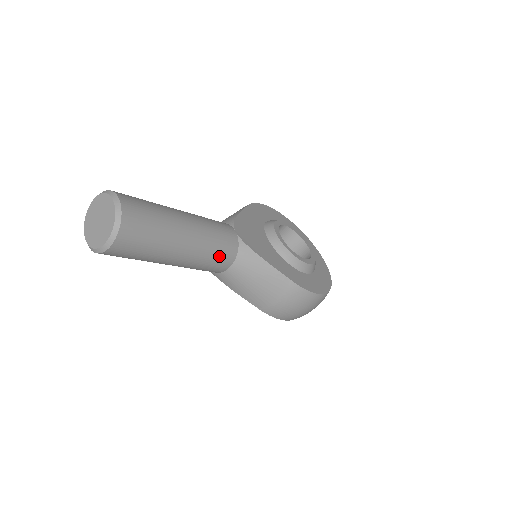
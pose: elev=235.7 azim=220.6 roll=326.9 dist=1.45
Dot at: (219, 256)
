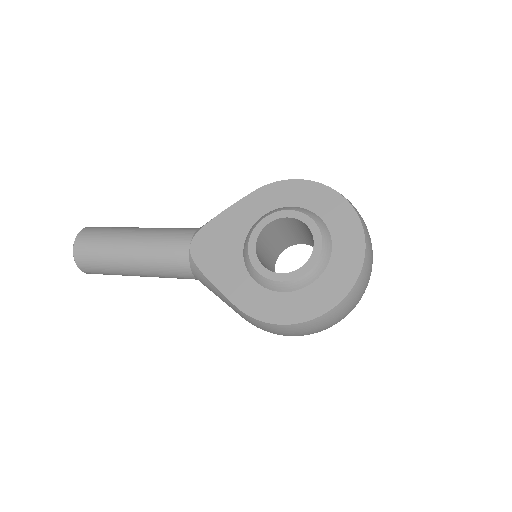
Dot at: (172, 272)
